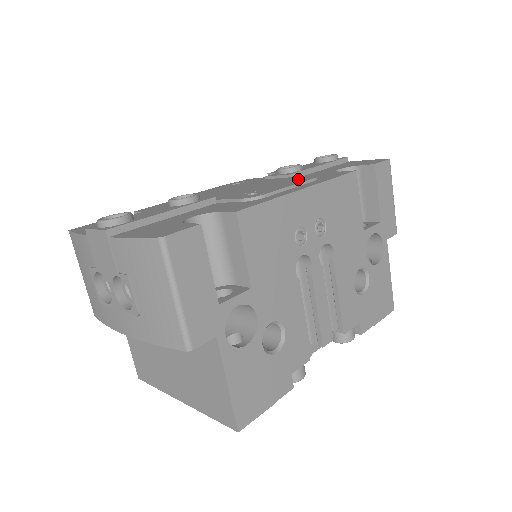
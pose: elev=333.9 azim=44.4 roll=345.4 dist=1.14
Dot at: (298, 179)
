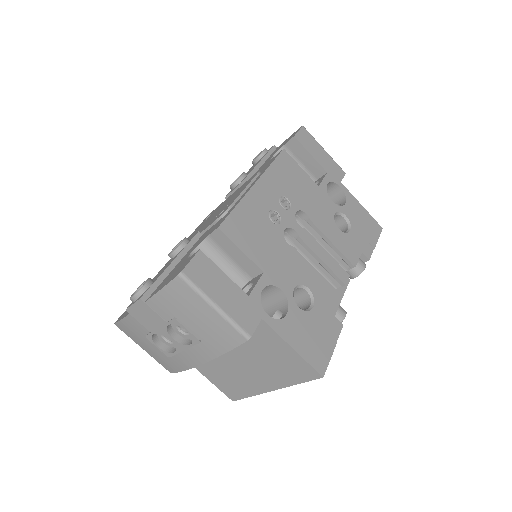
Dot at: (247, 182)
